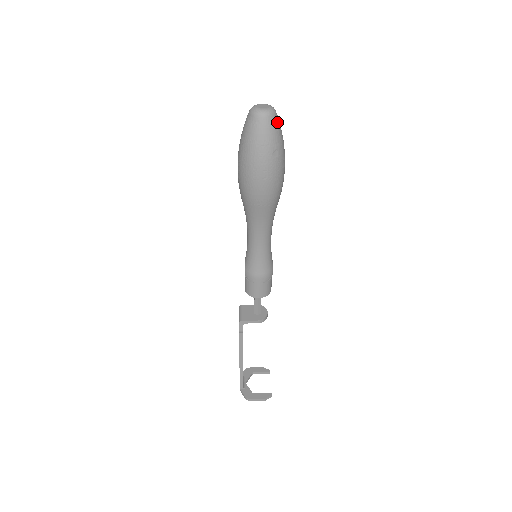
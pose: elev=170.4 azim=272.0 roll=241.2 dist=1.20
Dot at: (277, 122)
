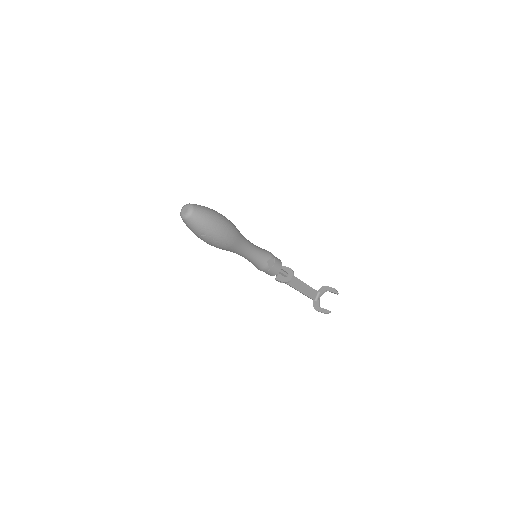
Dot at: (195, 220)
